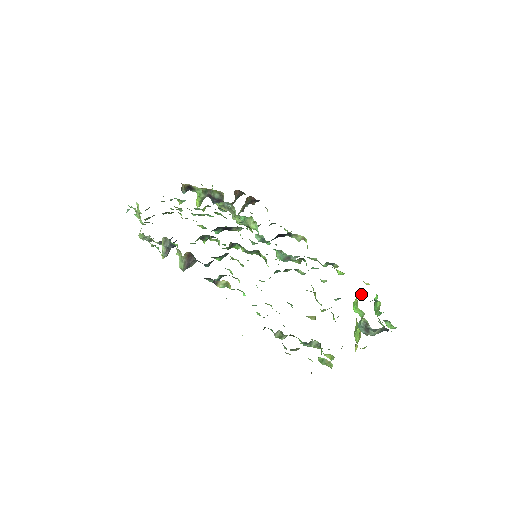
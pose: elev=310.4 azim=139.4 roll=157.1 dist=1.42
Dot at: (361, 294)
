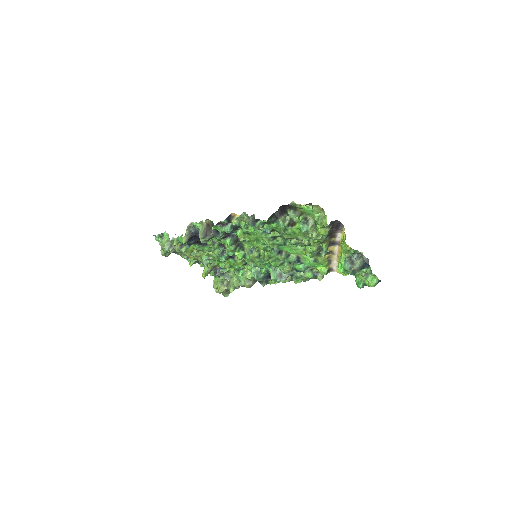
Dot at: occluded
